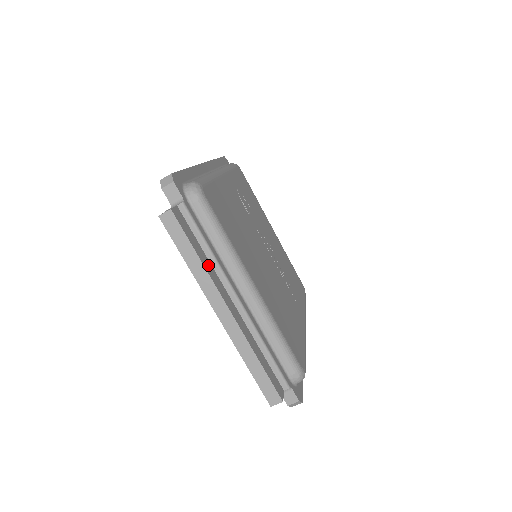
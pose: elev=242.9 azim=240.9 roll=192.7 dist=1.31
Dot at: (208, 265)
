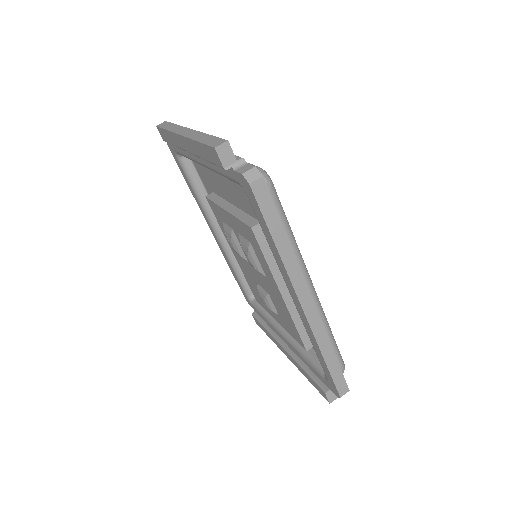
Dot at: occluded
